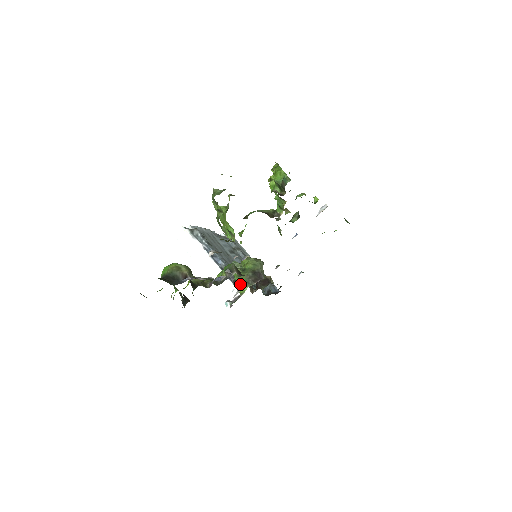
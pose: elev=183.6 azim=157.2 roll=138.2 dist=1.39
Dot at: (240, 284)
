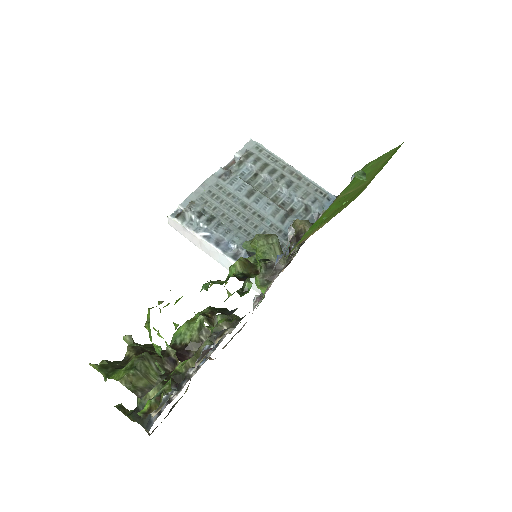
Dot at: occluded
